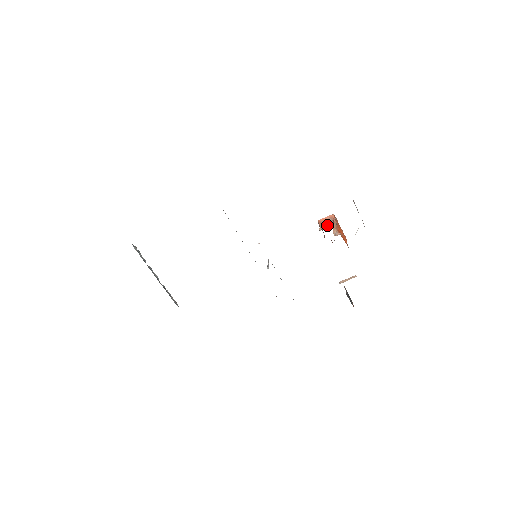
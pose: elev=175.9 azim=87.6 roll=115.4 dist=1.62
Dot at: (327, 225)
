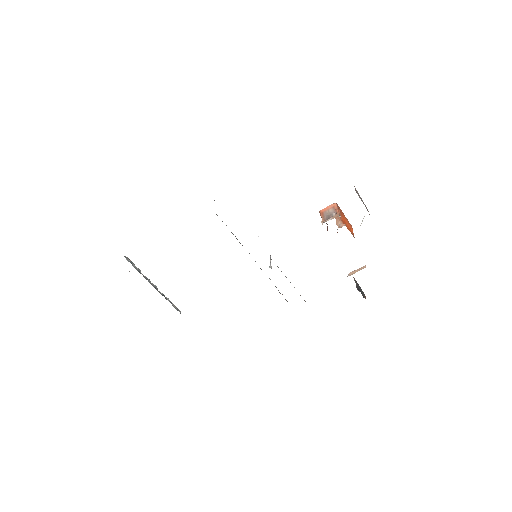
Dot at: (329, 216)
